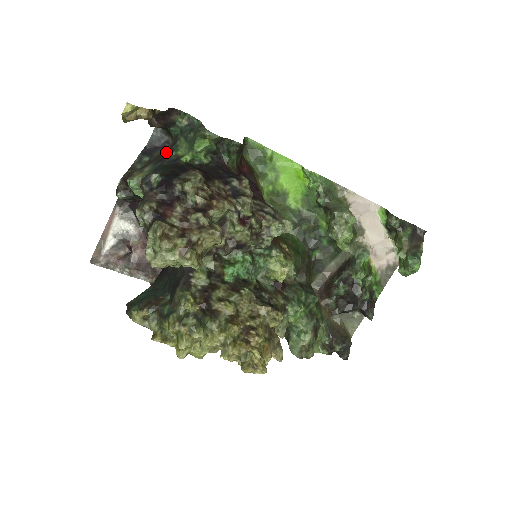
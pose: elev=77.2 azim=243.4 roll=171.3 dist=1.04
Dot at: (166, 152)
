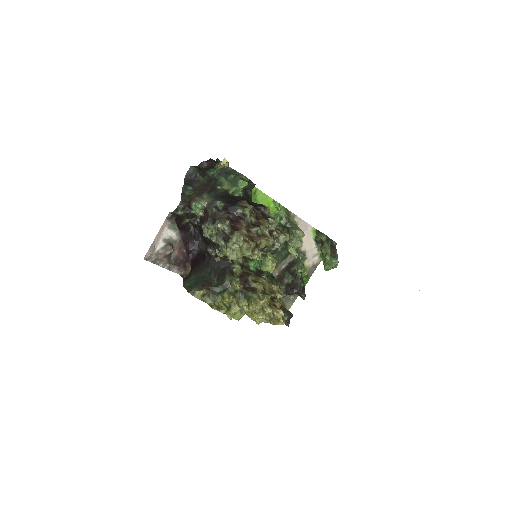
Dot at: (211, 186)
